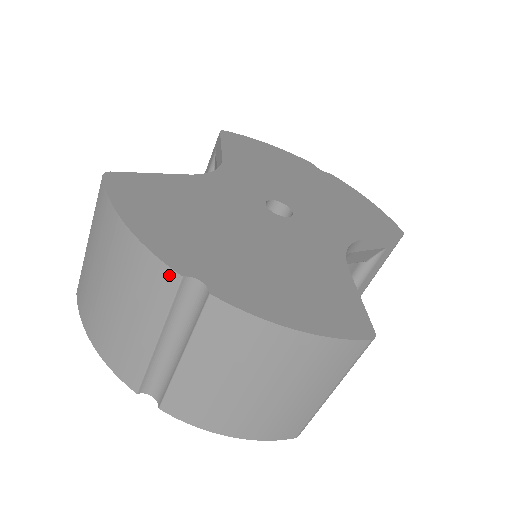
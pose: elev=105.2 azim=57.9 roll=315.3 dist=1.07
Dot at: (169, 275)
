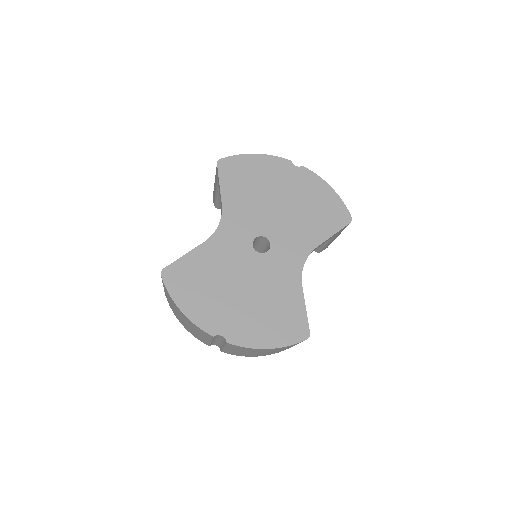
Dot at: (208, 334)
